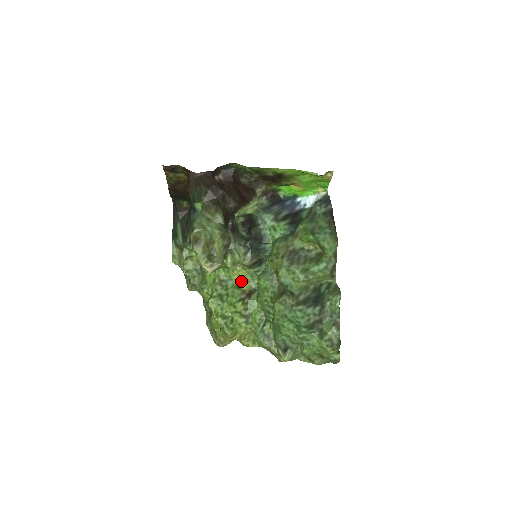
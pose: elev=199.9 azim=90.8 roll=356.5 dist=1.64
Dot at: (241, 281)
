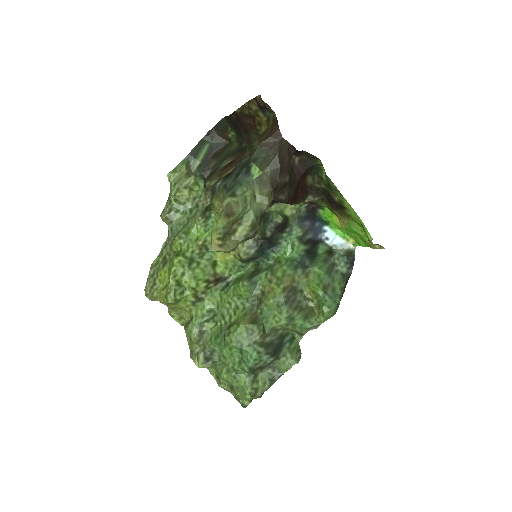
Dot at: (221, 261)
